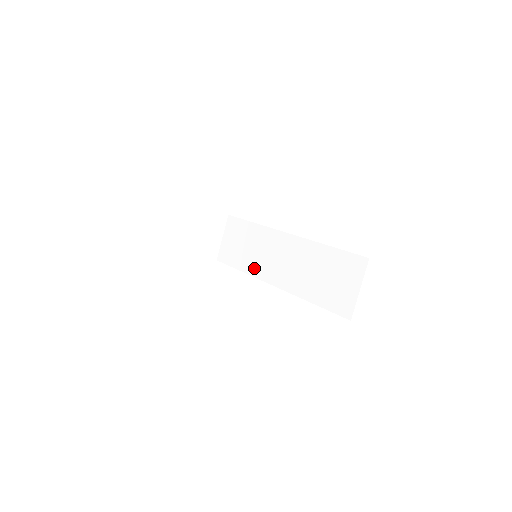
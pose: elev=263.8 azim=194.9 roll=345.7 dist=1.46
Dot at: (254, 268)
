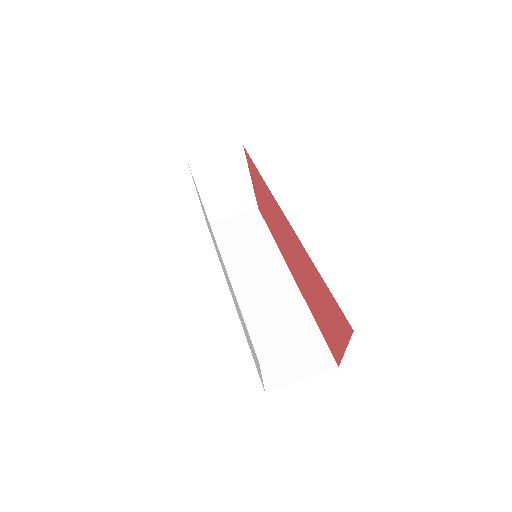
Dot at: (231, 263)
